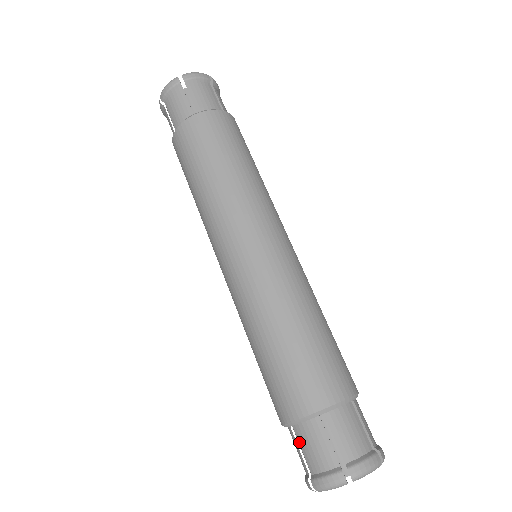
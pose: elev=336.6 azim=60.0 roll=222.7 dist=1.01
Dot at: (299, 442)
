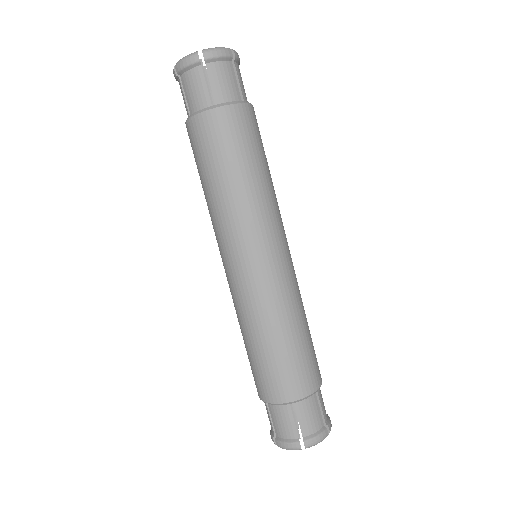
Dot at: (298, 414)
